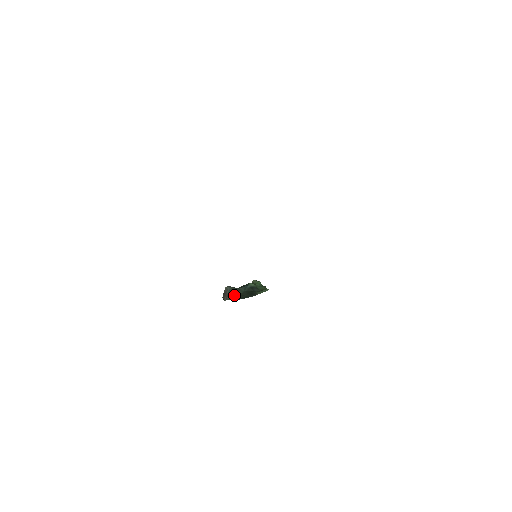
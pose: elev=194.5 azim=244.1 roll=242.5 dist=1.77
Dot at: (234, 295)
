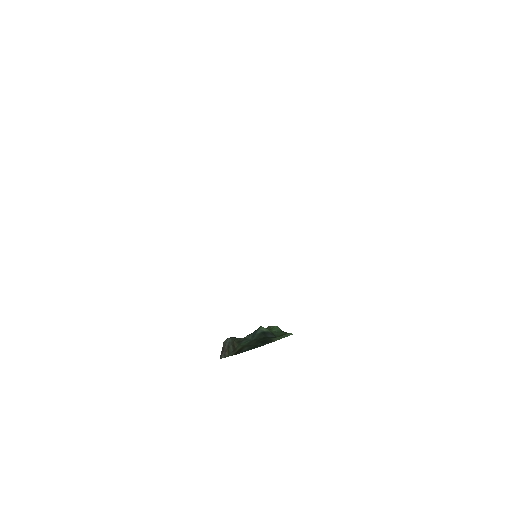
Dot at: (236, 347)
